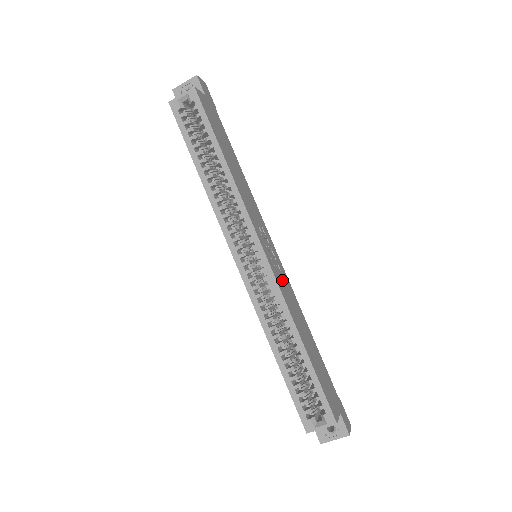
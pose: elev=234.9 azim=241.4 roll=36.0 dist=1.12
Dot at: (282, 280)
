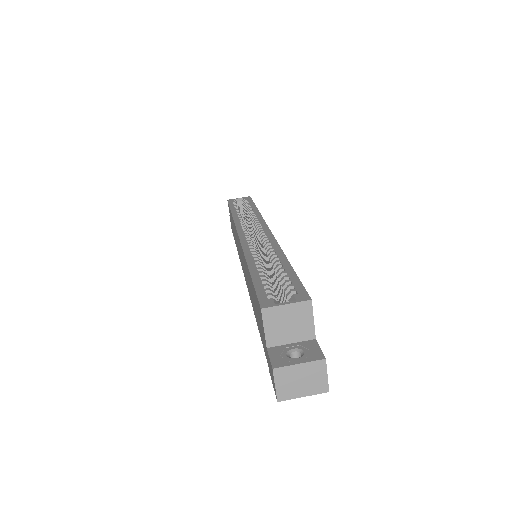
Dot at: occluded
